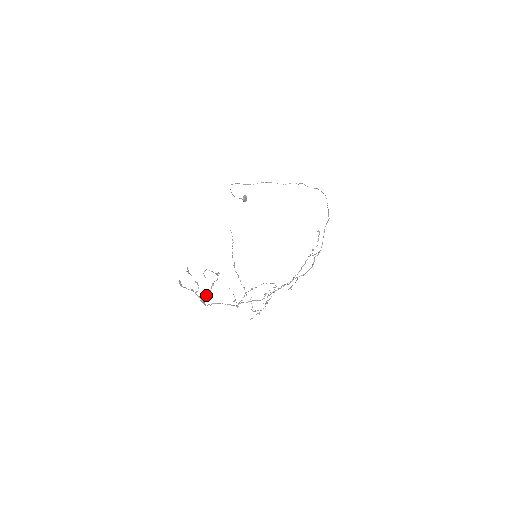
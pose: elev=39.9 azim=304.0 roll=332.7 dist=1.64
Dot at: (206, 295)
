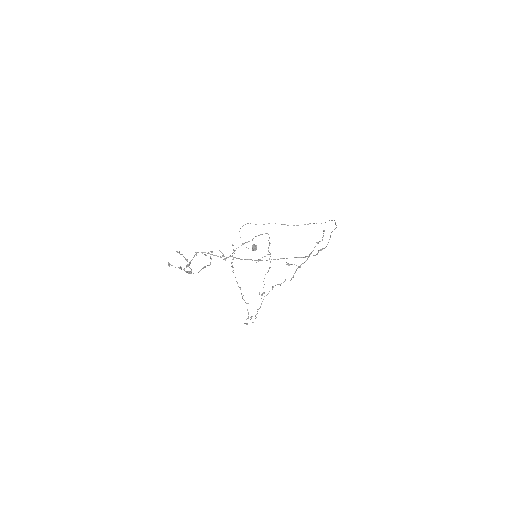
Dot at: occluded
